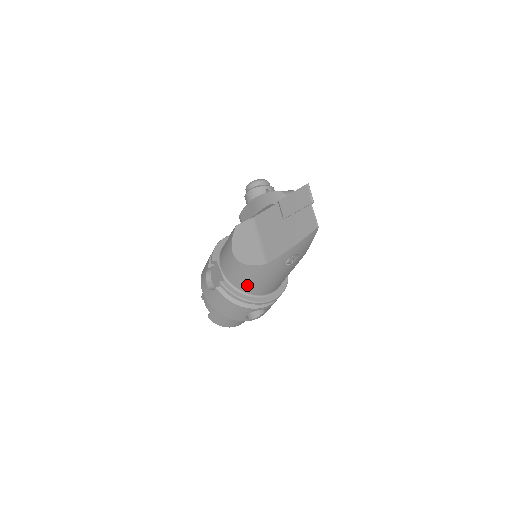
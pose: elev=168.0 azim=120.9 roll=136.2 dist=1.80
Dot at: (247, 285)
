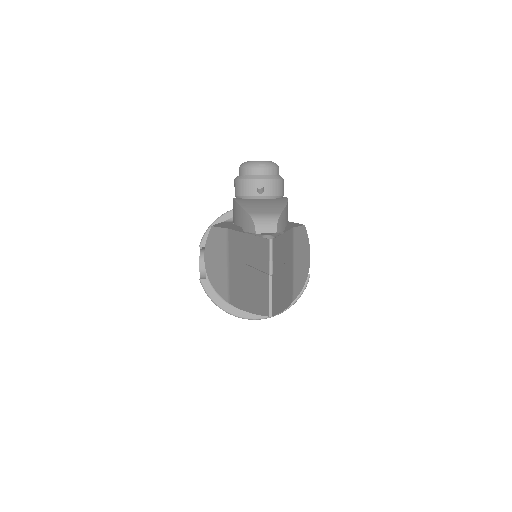
Dot at: occluded
